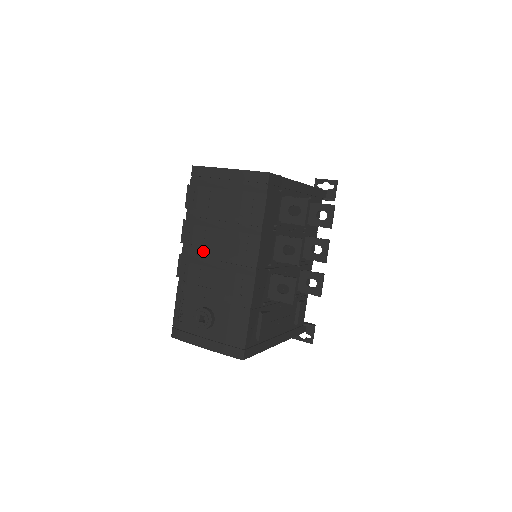
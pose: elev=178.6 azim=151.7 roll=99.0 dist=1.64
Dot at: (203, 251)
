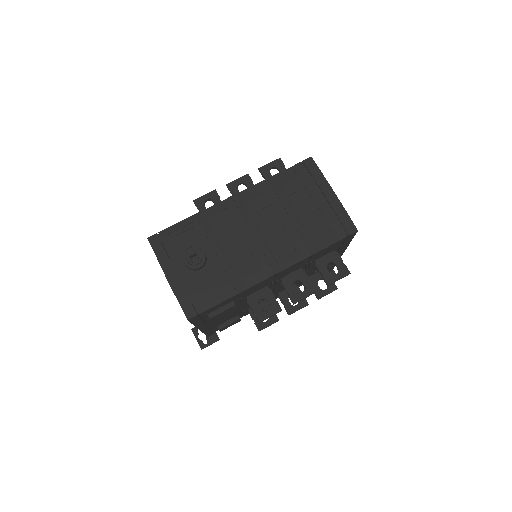
Dot at: (250, 216)
